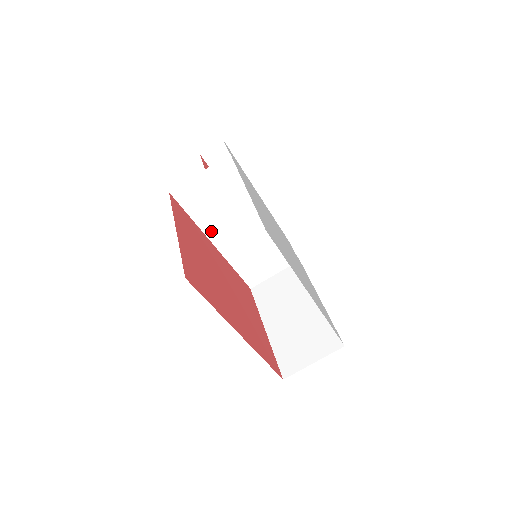
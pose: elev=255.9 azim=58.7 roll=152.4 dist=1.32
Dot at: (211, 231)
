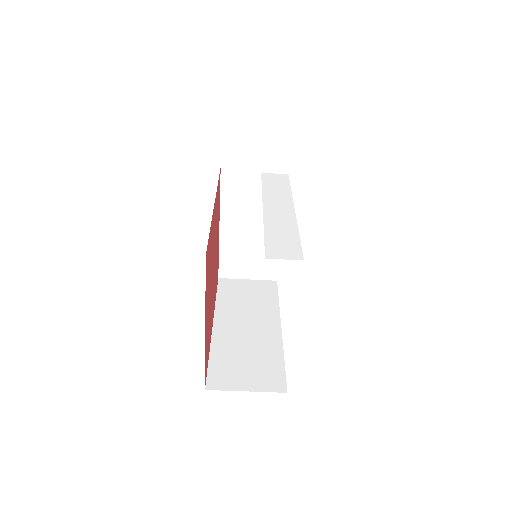
Dot at: occluded
